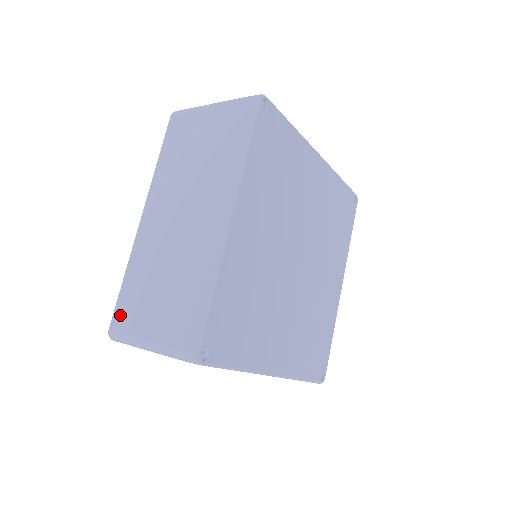
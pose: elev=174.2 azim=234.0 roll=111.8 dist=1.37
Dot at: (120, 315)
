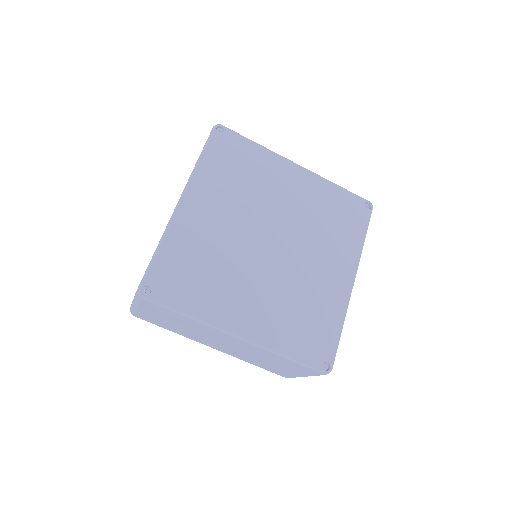
Dot at: occluded
